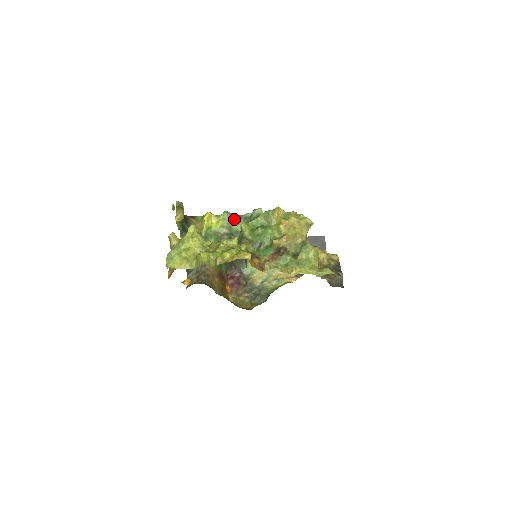
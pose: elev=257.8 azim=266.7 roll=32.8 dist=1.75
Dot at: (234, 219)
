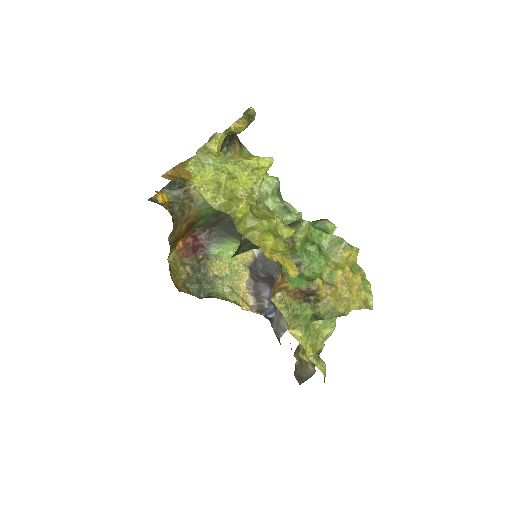
Dot at: (277, 195)
